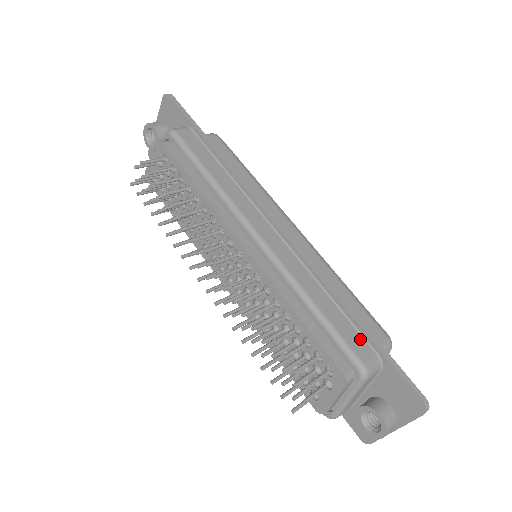
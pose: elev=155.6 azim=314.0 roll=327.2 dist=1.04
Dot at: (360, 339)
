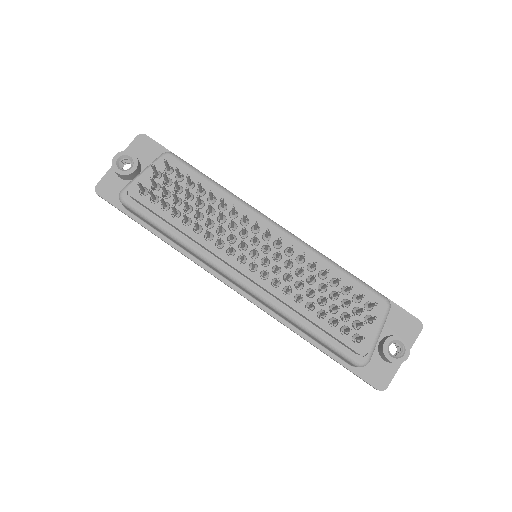
Dot at: occluded
